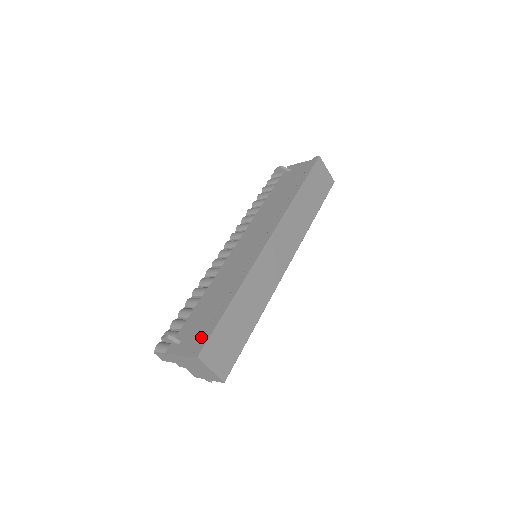
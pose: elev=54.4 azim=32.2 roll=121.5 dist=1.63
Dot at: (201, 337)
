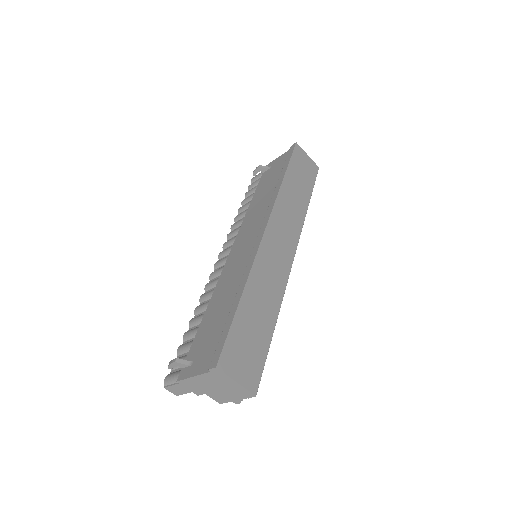
Dot at: (215, 347)
